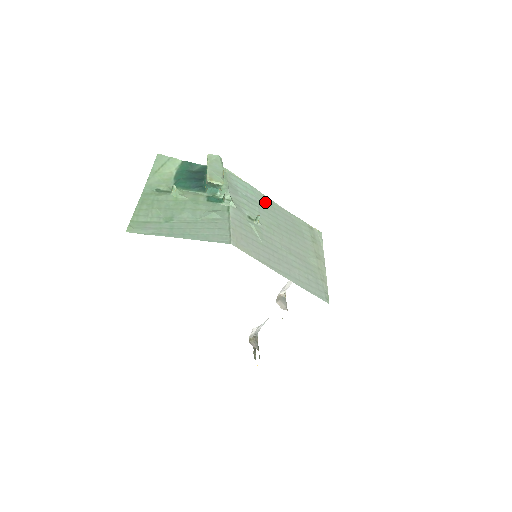
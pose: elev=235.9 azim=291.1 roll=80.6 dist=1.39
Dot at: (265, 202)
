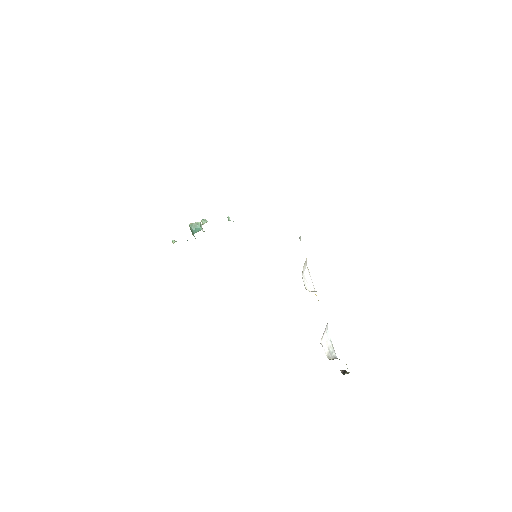
Dot at: occluded
